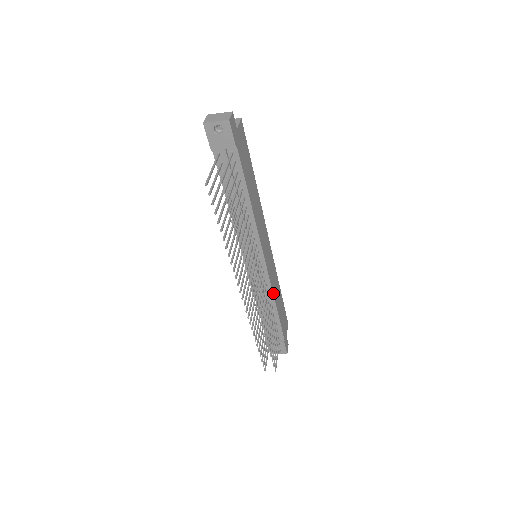
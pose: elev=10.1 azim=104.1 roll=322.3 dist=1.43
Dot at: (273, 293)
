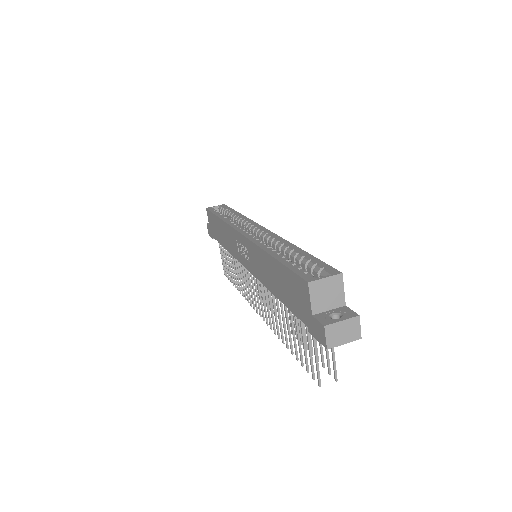
Dot at: occluded
